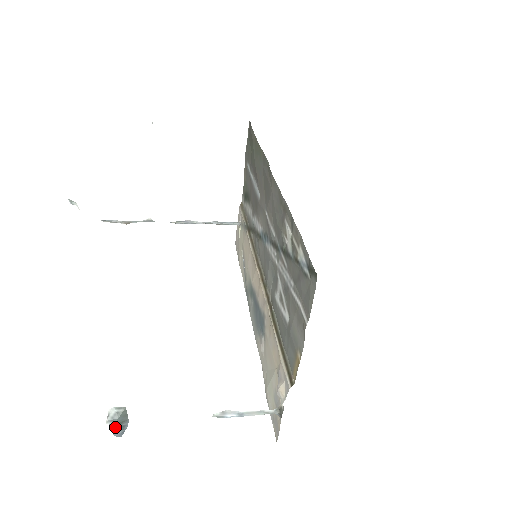
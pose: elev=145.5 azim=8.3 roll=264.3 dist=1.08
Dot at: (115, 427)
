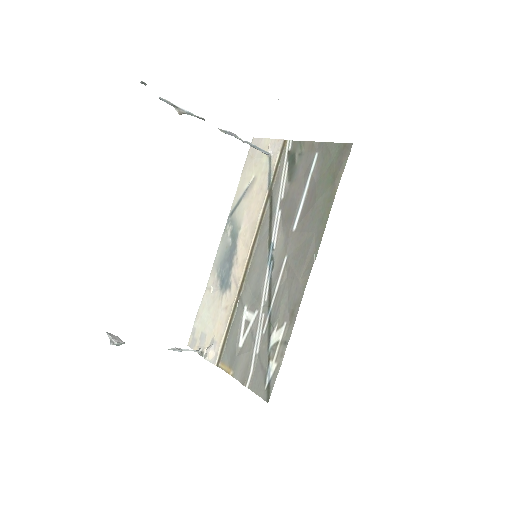
Dot at: occluded
